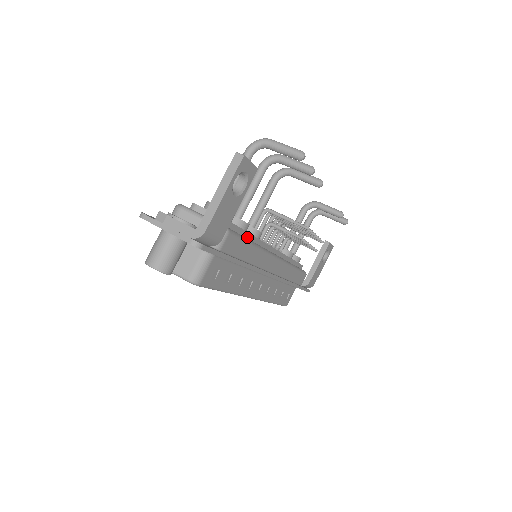
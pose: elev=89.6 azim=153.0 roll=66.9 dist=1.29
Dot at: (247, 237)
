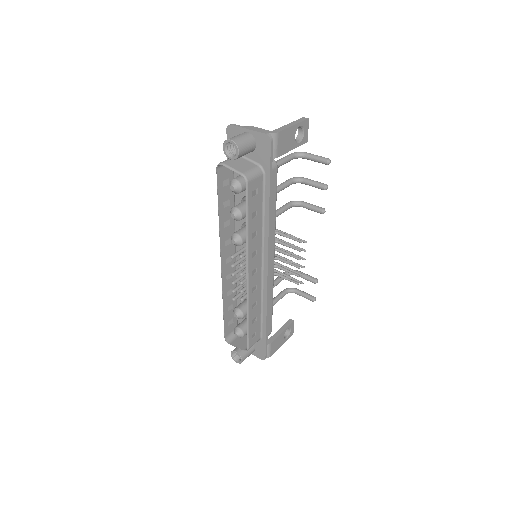
Dot at: occluded
